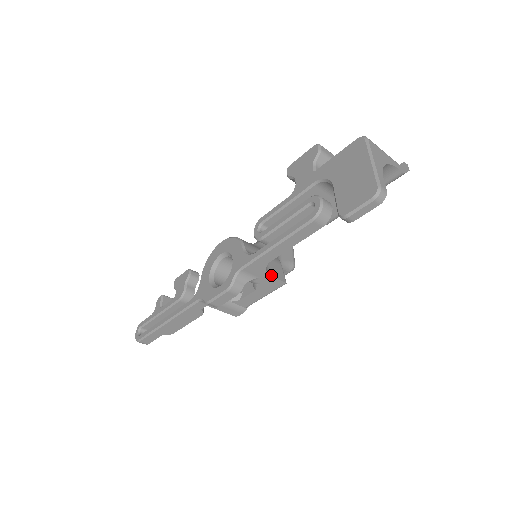
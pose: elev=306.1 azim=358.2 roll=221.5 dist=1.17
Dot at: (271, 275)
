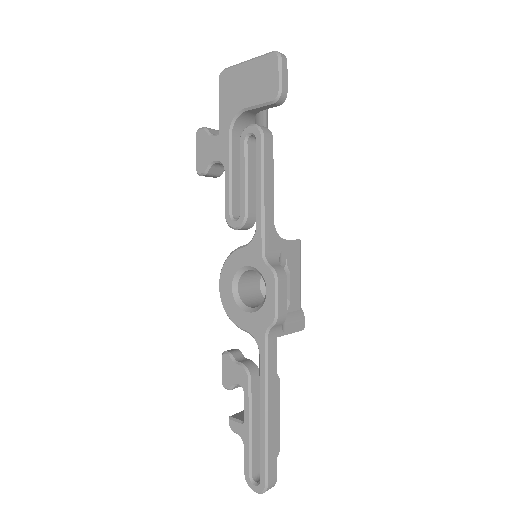
Dot at: (285, 240)
